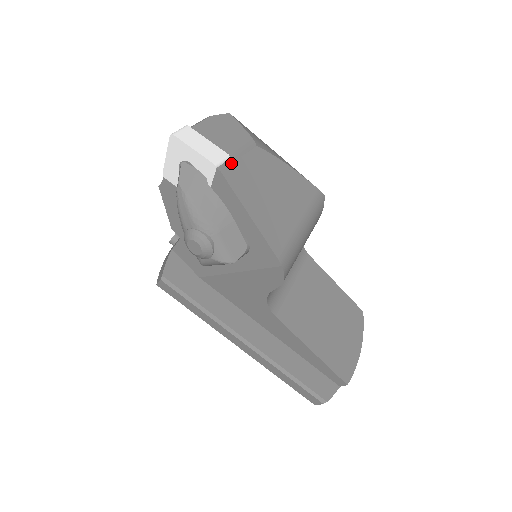
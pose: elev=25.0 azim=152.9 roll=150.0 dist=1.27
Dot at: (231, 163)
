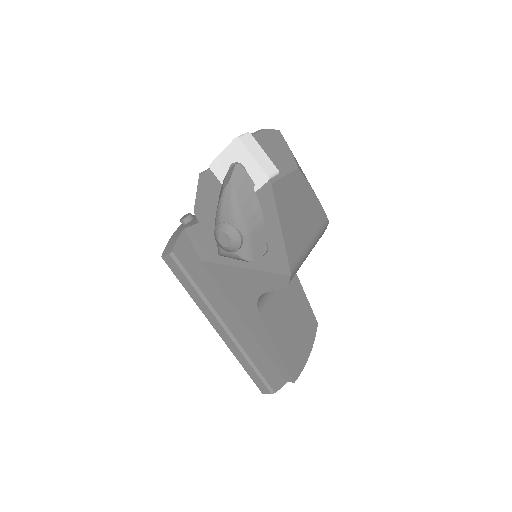
Dot at: (279, 179)
